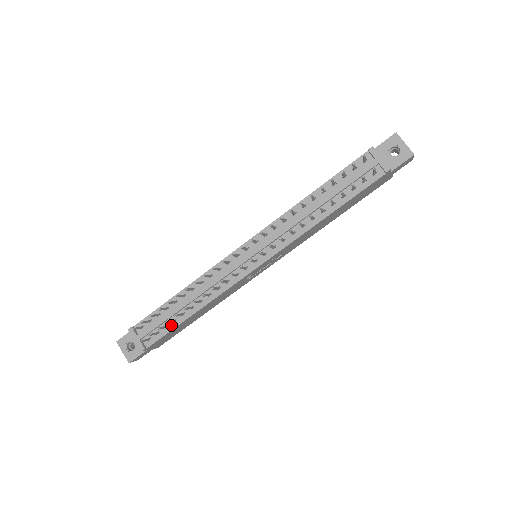
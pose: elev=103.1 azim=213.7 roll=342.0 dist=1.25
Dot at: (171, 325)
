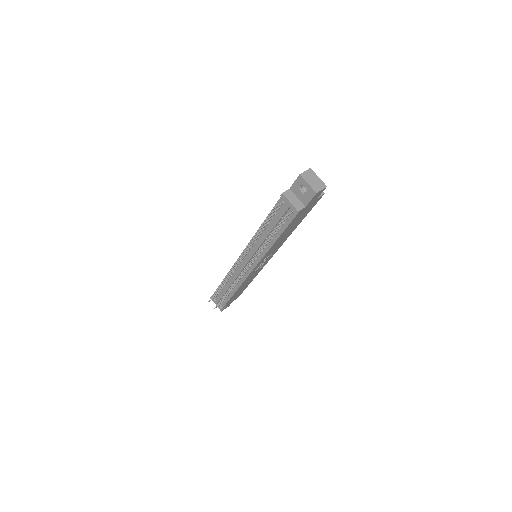
Dot at: (227, 297)
